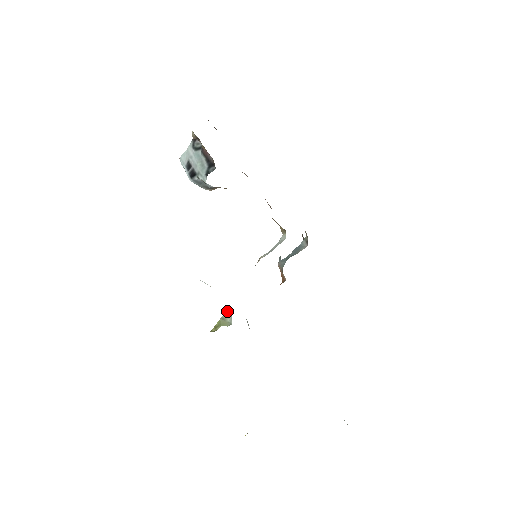
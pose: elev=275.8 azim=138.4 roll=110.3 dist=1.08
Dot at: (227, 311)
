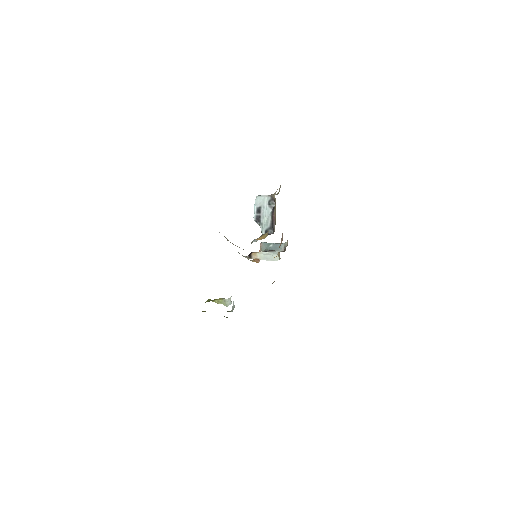
Dot at: (229, 299)
